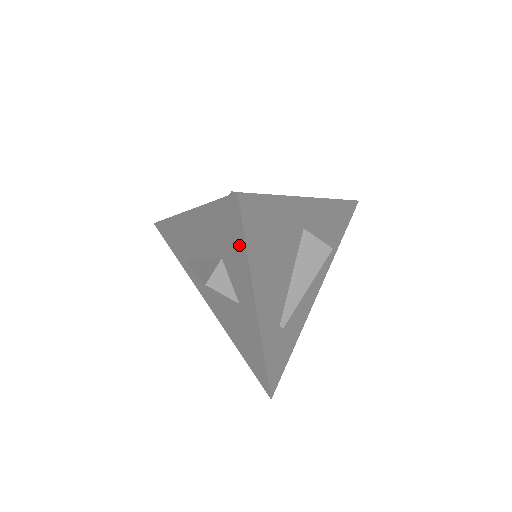
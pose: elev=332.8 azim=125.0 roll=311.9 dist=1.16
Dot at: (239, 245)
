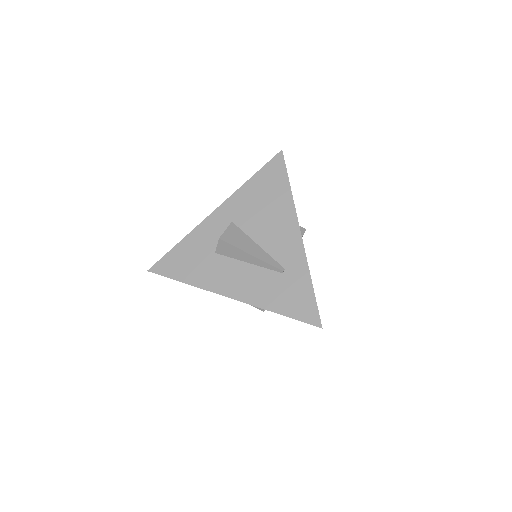
Dot at: occluded
